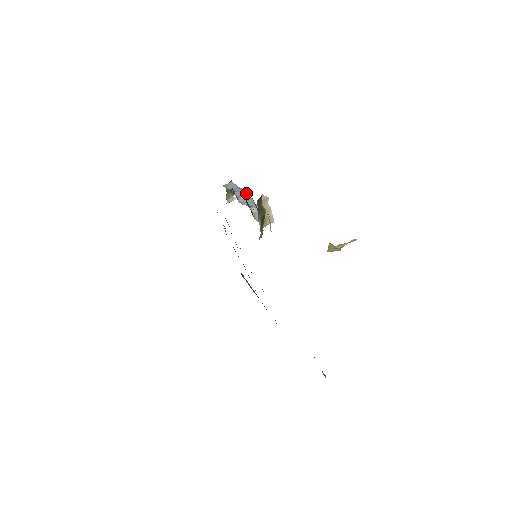
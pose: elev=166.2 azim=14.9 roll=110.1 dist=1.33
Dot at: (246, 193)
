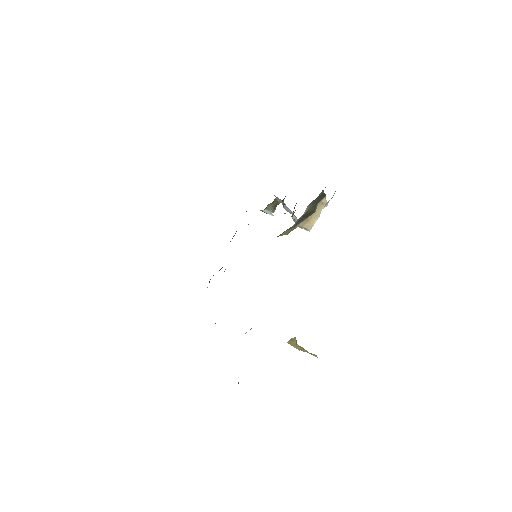
Dot at: occluded
